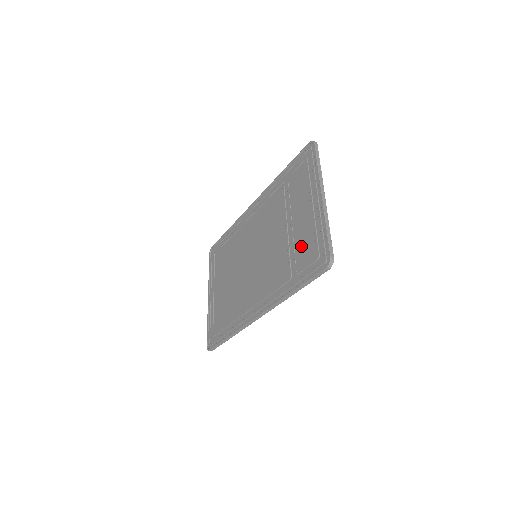
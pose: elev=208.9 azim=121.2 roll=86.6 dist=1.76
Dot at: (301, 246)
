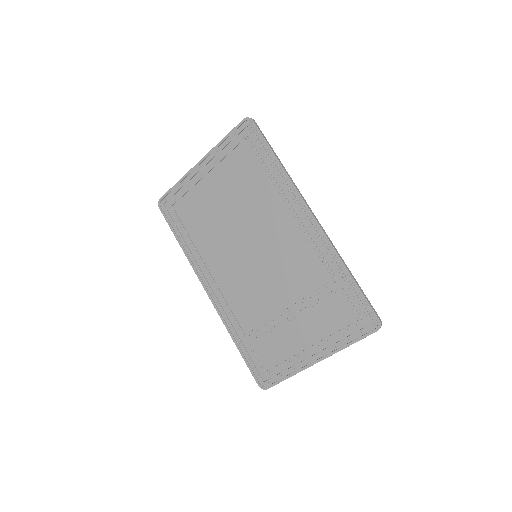
Dot at: (272, 344)
